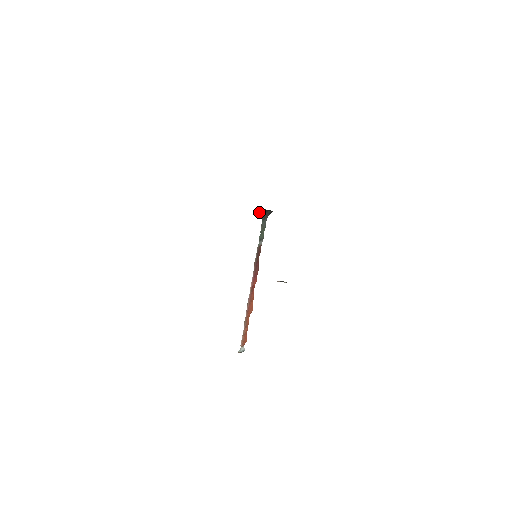
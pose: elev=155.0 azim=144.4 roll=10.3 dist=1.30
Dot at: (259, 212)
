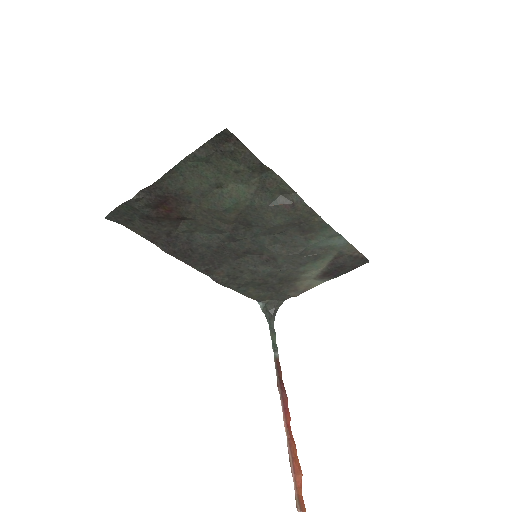
Dot at: (261, 309)
